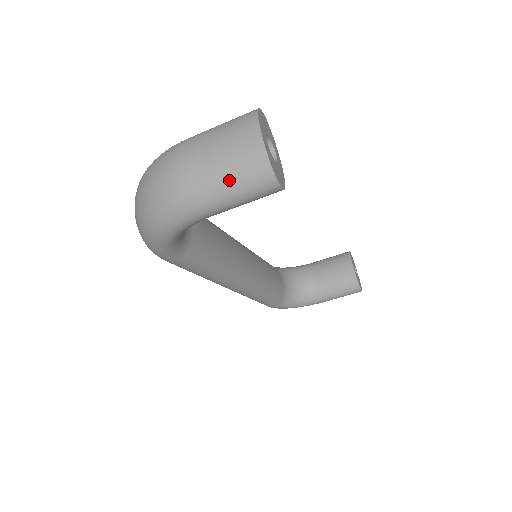
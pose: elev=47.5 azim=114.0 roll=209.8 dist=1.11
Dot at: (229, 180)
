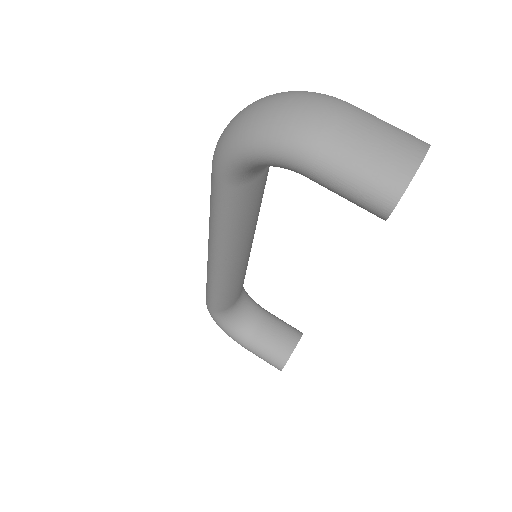
Dot at: (361, 164)
